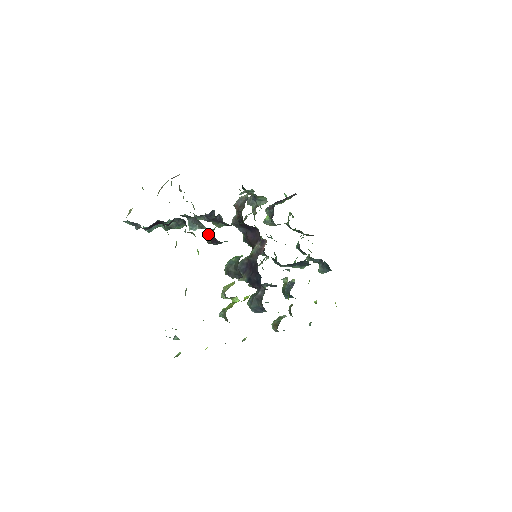
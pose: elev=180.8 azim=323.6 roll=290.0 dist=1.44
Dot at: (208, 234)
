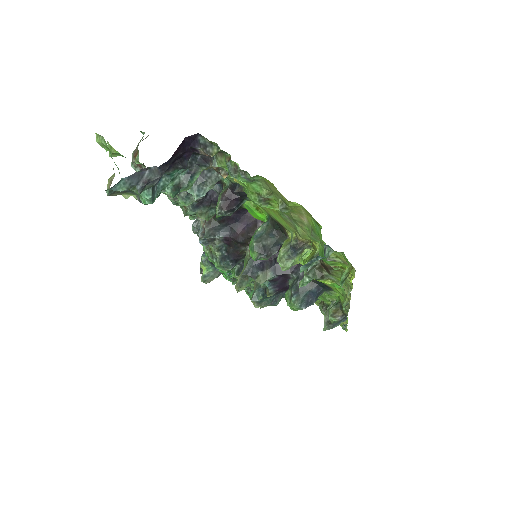
Dot at: (220, 198)
